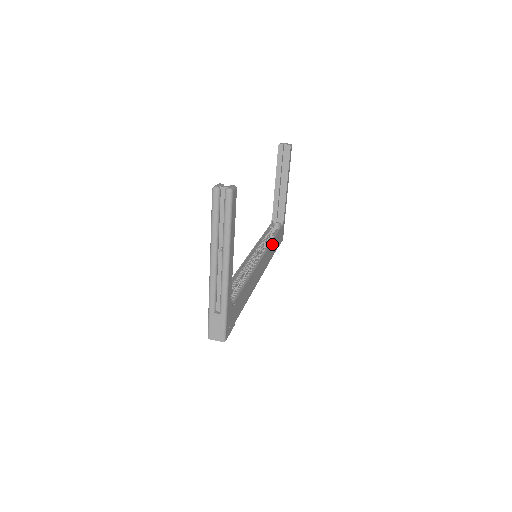
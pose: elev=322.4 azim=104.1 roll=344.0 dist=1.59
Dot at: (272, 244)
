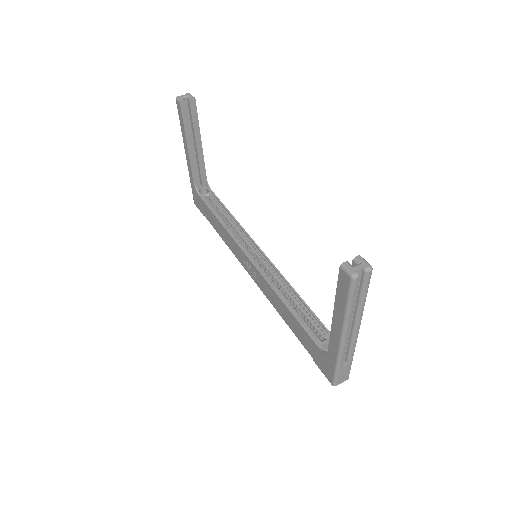
Dot at: (237, 224)
